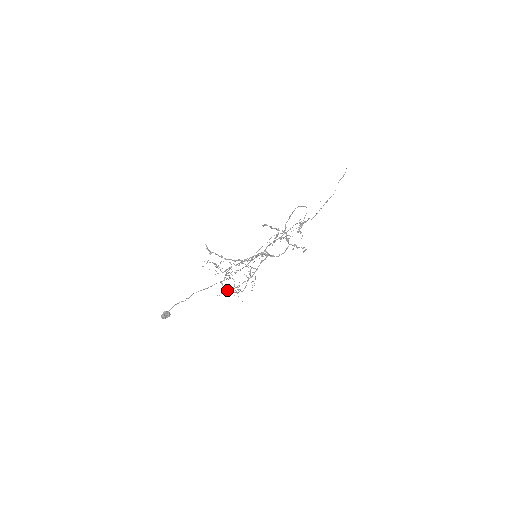
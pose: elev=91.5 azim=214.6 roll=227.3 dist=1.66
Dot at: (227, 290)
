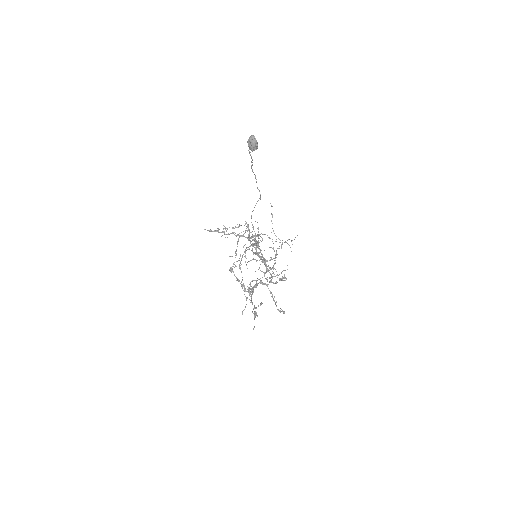
Dot at: occluded
